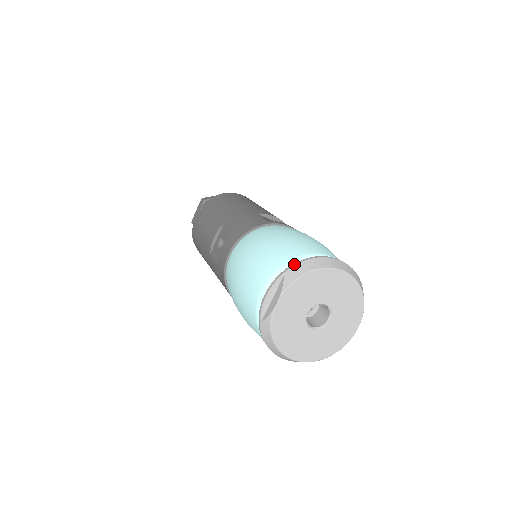
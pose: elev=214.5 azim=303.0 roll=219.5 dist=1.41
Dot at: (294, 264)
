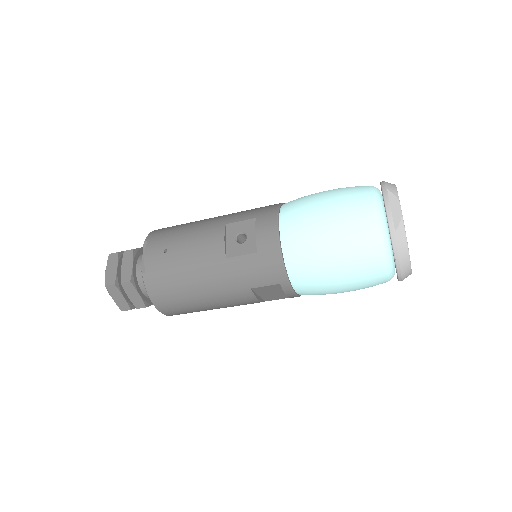
Dot at: (383, 183)
